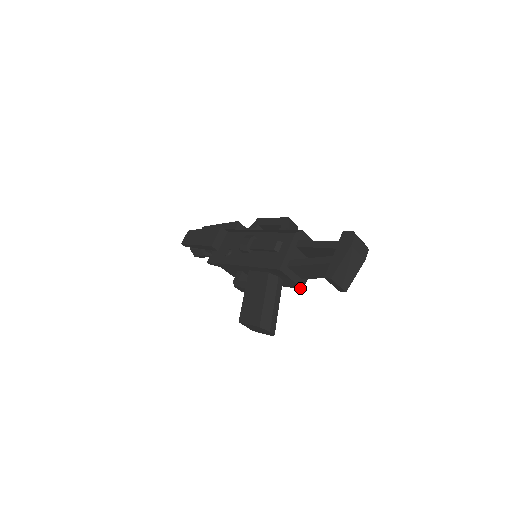
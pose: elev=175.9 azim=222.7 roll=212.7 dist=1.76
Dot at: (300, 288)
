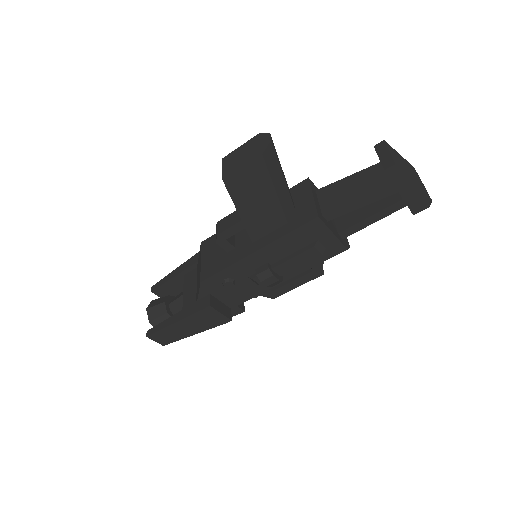
Dot at: (314, 217)
